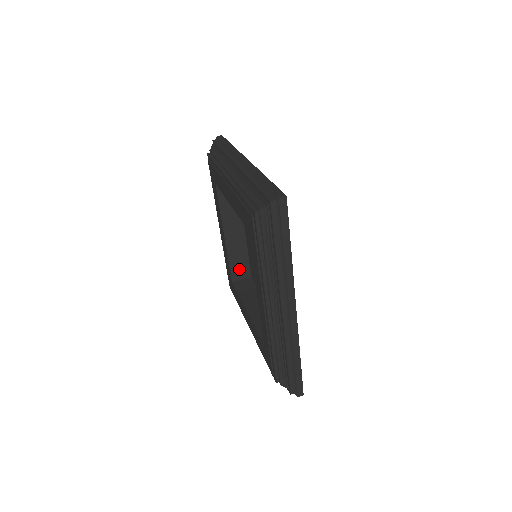
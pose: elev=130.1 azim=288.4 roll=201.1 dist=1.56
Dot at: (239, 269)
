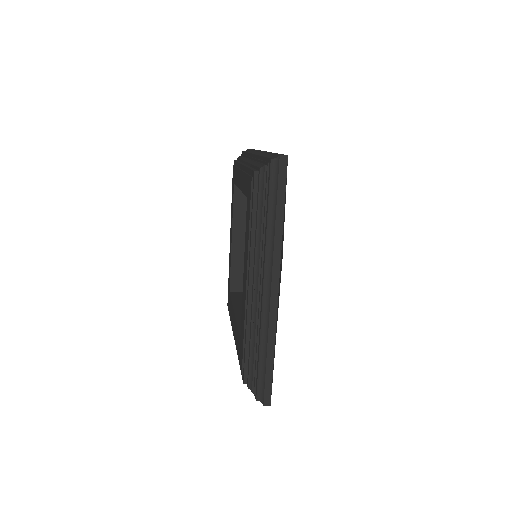
Dot at: occluded
